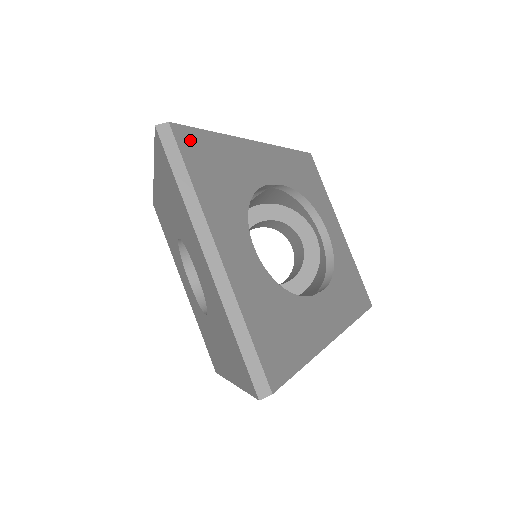
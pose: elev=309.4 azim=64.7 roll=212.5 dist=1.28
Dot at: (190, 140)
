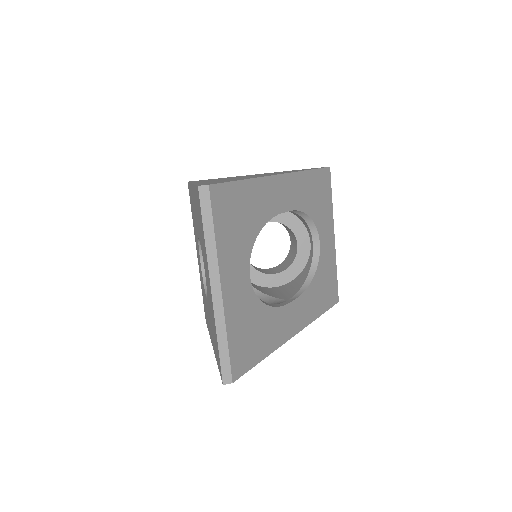
Dot at: (222, 195)
